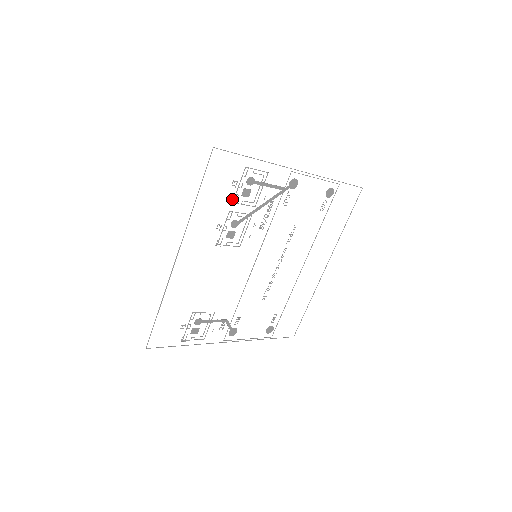
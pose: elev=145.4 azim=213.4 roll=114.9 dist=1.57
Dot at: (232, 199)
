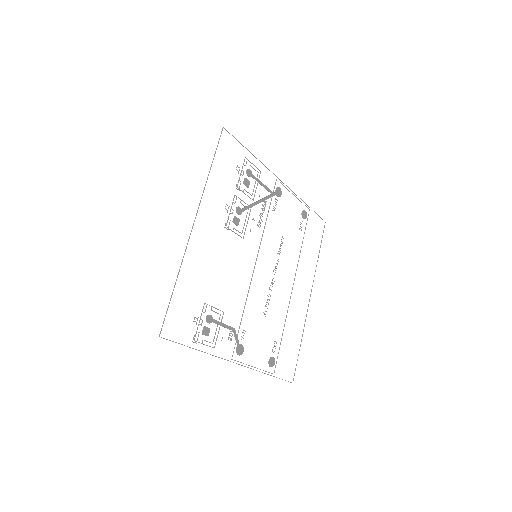
Dot at: occluded
